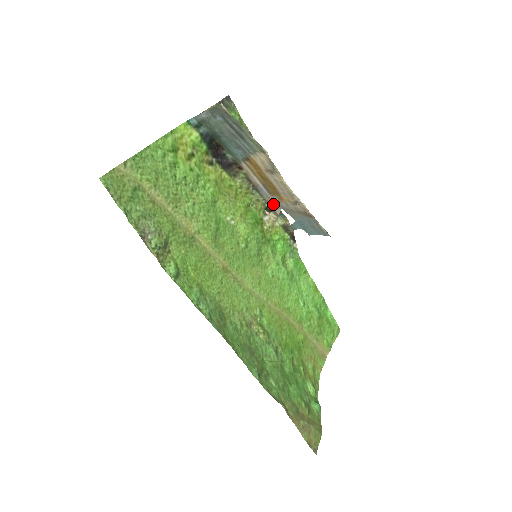
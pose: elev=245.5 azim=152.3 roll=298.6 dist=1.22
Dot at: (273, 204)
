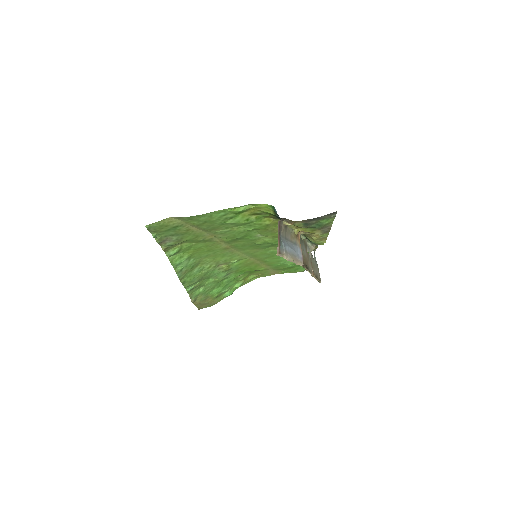
Dot at: (308, 245)
